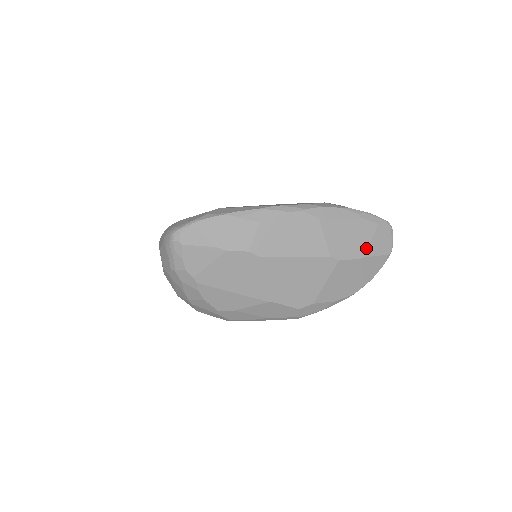
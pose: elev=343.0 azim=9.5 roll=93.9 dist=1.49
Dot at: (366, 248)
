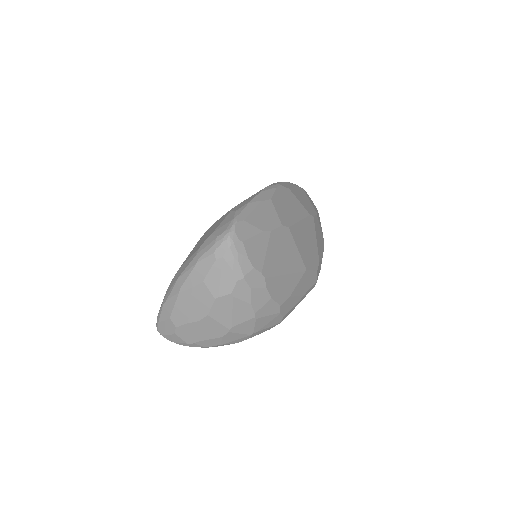
Dot at: (313, 207)
